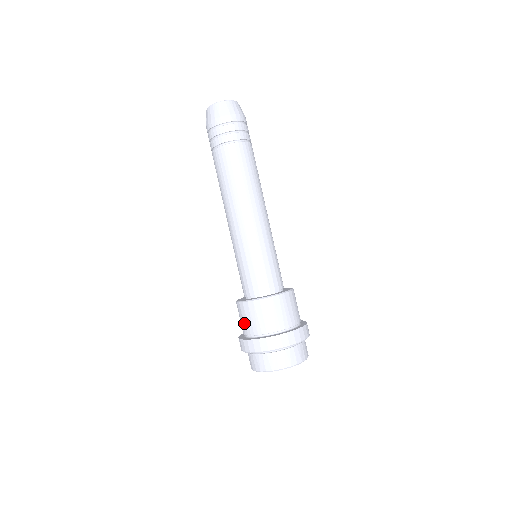
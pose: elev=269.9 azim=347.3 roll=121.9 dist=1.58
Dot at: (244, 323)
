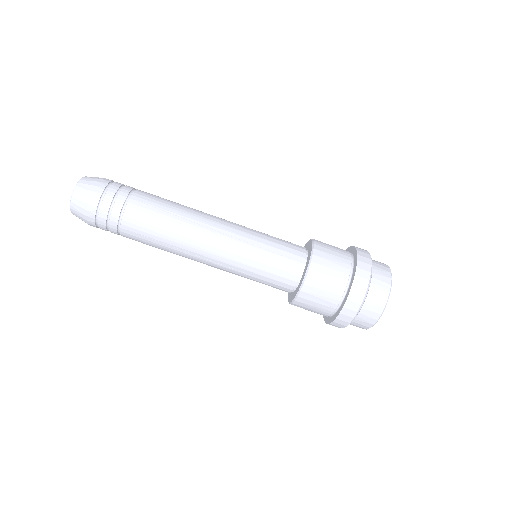
Dot at: (325, 298)
